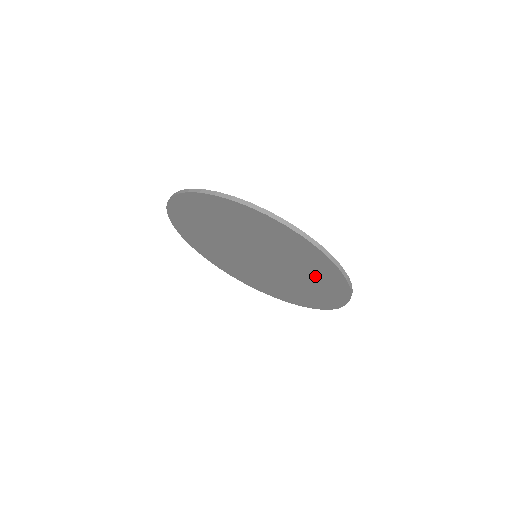
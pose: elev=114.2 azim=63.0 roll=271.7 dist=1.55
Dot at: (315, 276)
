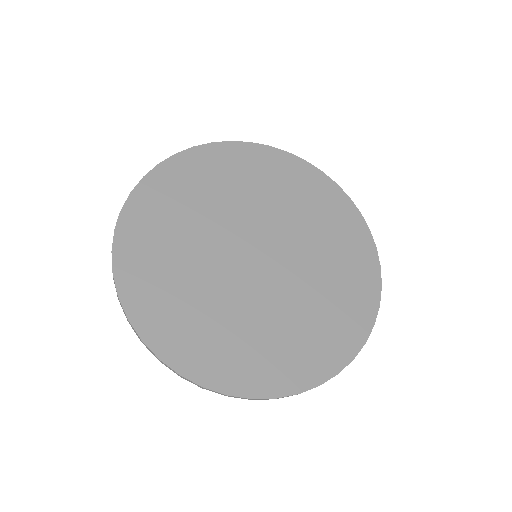
Dot at: (331, 305)
